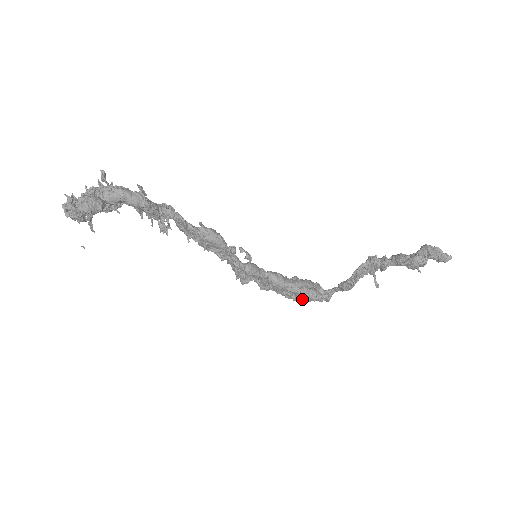
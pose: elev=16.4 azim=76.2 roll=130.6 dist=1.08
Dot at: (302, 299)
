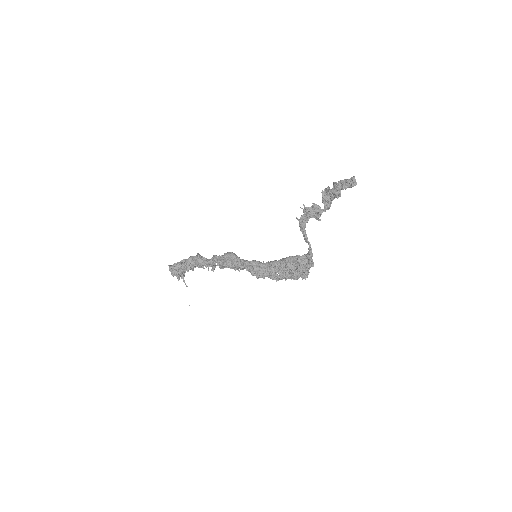
Dot at: (298, 270)
